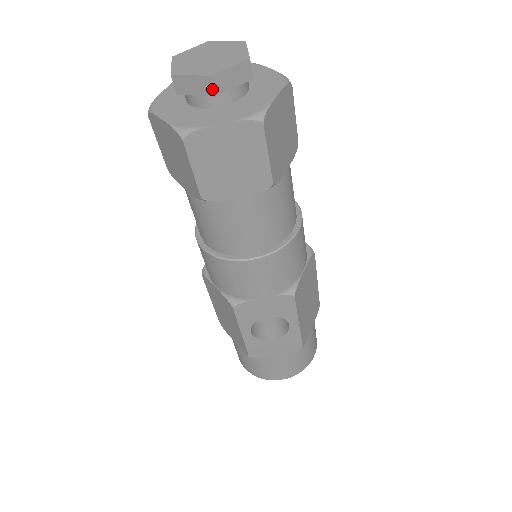
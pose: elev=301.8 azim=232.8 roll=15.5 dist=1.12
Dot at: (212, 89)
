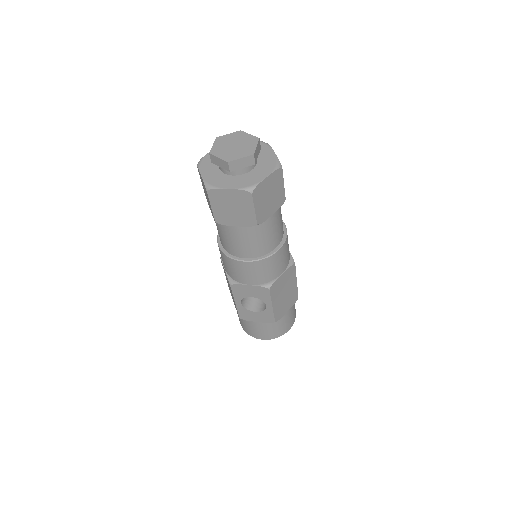
Dot at: (228, 168)
